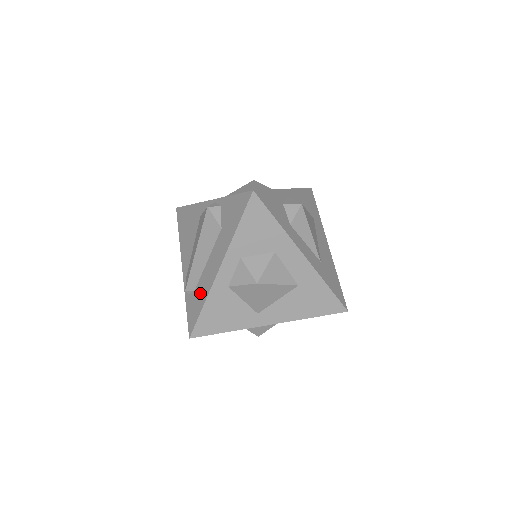
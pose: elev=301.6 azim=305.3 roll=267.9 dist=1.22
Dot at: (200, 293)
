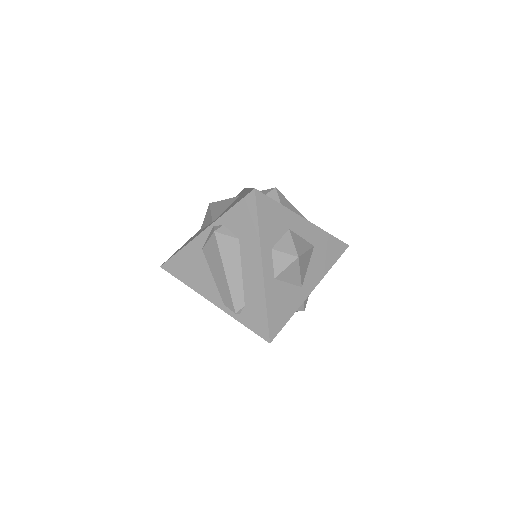
Dot at: (254, 302)
